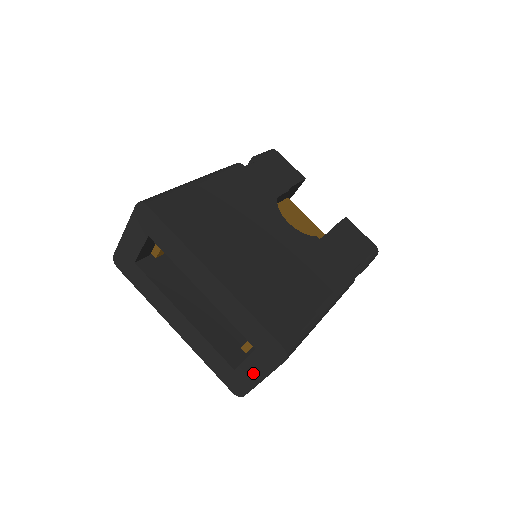
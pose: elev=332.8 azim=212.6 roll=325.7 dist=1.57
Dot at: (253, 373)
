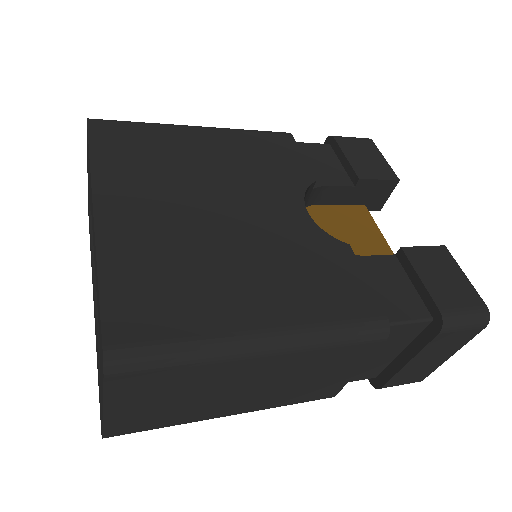
Dot at: (101, 395)
